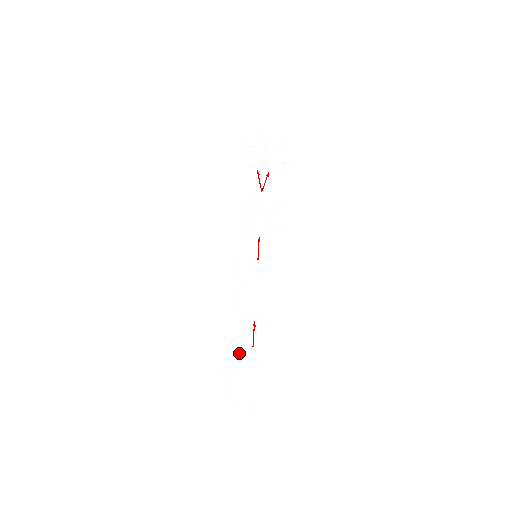
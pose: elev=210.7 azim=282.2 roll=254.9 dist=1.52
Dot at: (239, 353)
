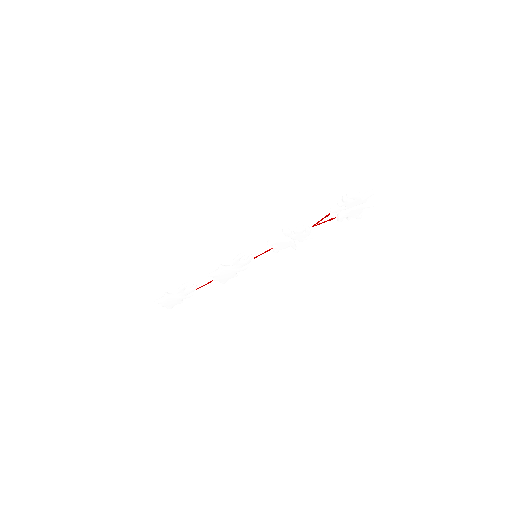
Dot at: (185, 291)
